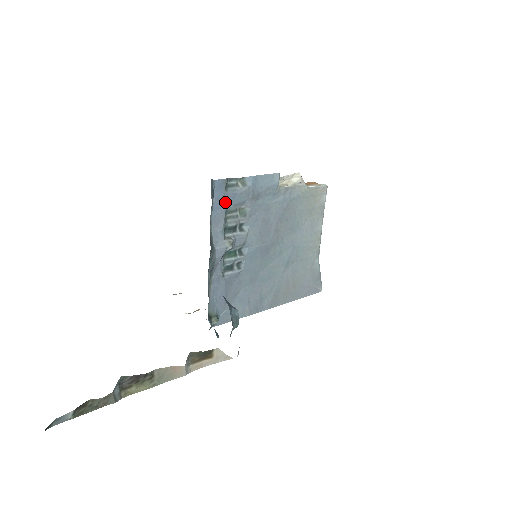
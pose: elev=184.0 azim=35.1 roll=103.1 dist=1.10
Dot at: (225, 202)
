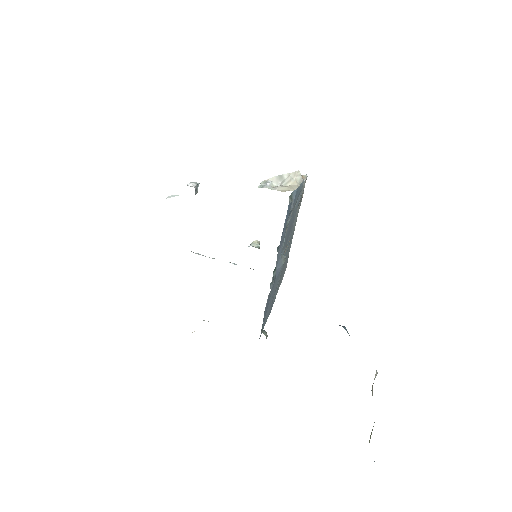
Dot at: (286, 222)
